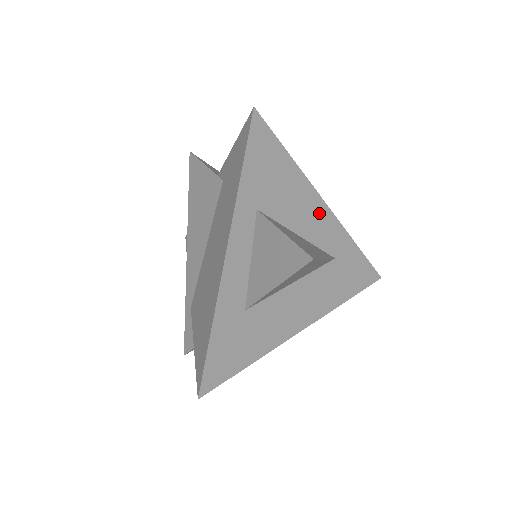
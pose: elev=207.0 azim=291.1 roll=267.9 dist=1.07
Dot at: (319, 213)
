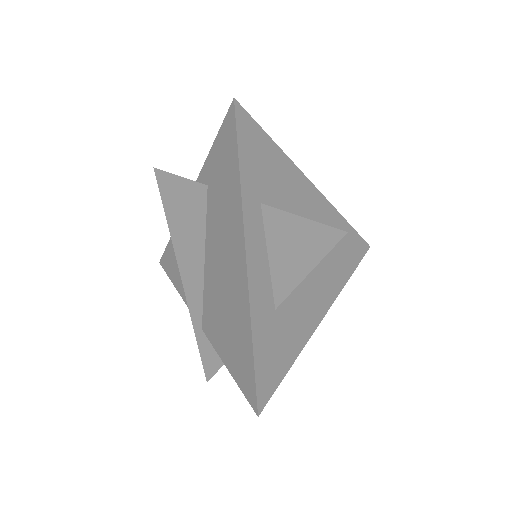
Dot at: (310, 195)
